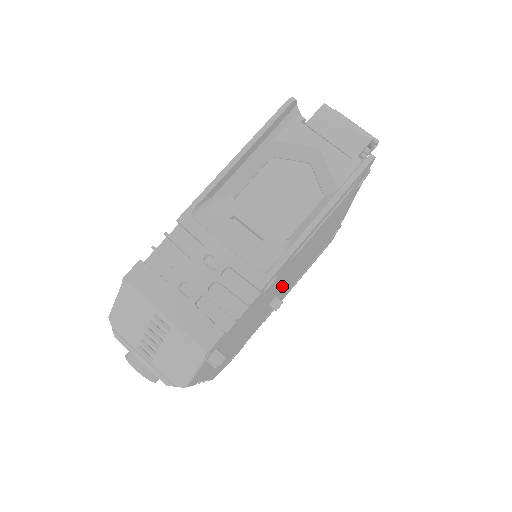
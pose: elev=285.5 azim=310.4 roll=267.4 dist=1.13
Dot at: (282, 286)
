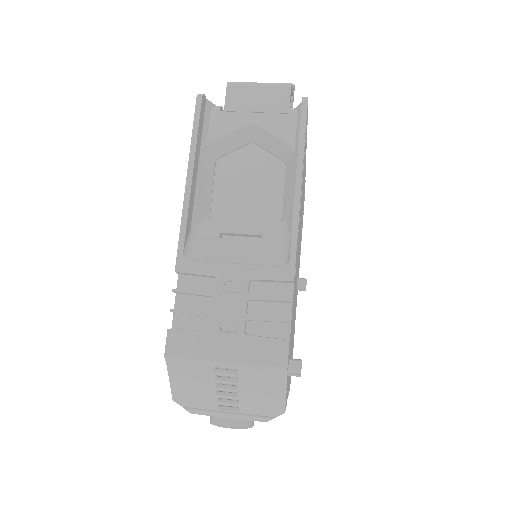
Dot at: occluded
